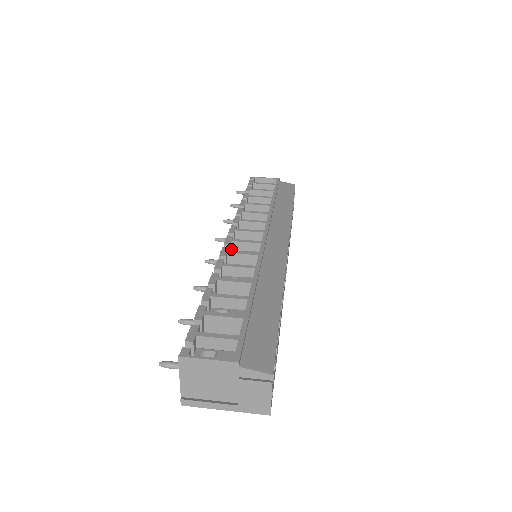
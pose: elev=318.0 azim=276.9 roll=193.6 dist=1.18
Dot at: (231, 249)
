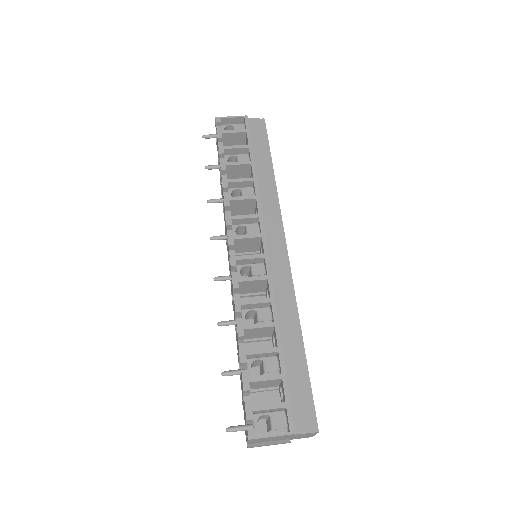
Dot at: (236, 264)
